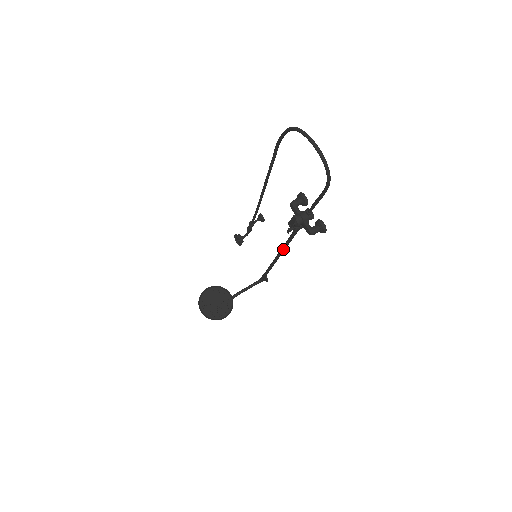
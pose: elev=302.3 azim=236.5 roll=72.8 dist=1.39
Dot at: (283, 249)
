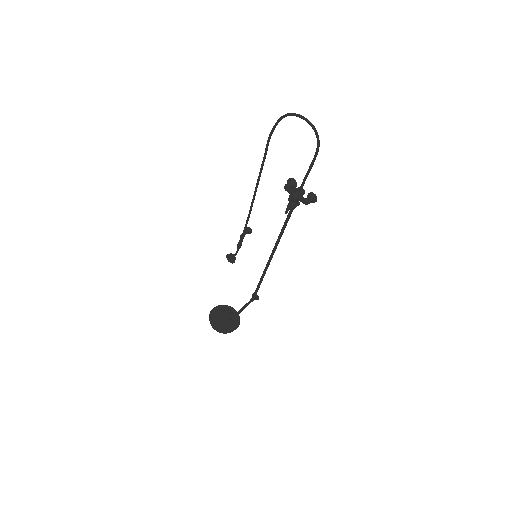
Dot at: (277, 243)
